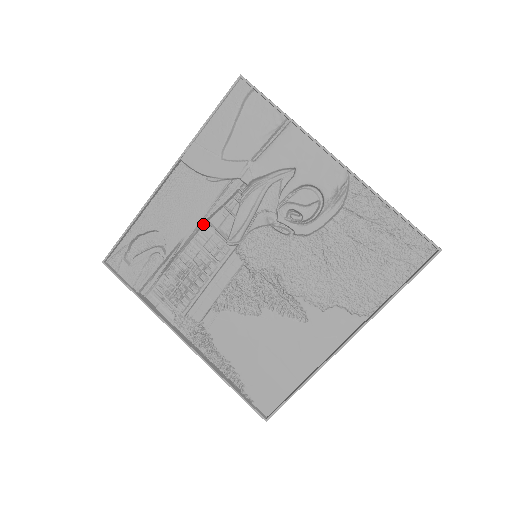
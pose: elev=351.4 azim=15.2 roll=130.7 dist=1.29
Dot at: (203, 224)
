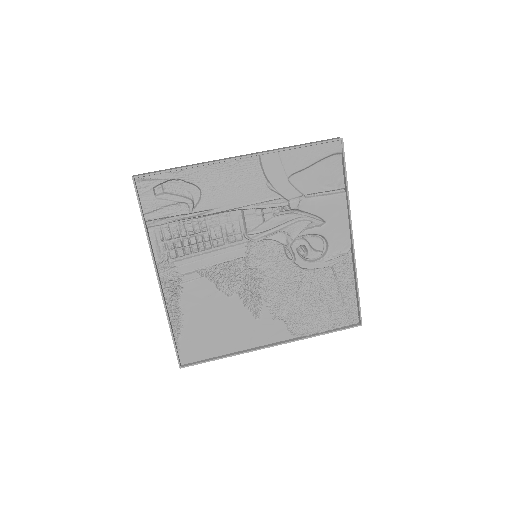
Dot at: (238, 209)
